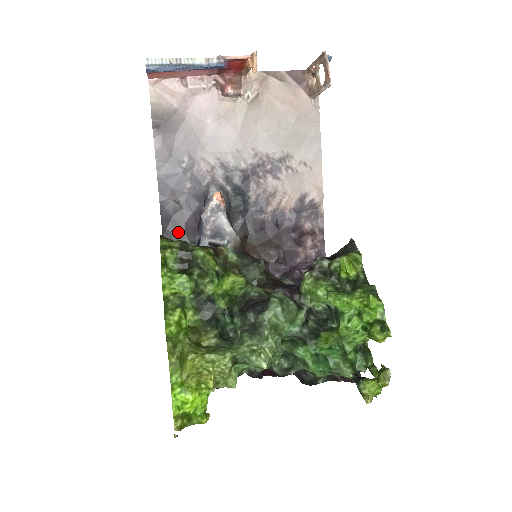
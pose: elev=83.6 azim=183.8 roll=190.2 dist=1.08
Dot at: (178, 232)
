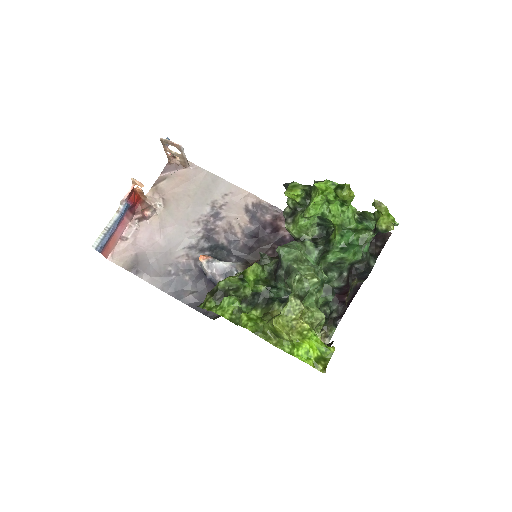
Dot at: occluded
